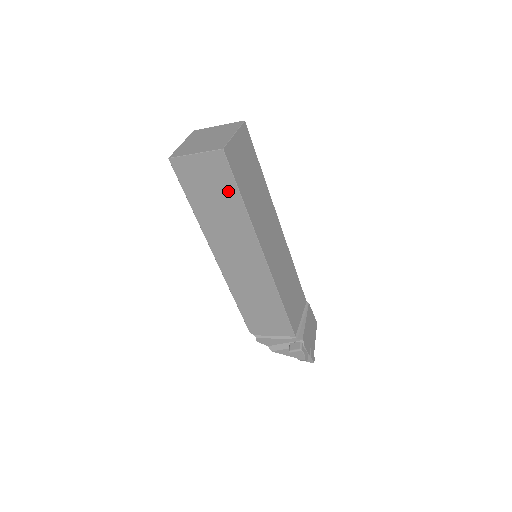
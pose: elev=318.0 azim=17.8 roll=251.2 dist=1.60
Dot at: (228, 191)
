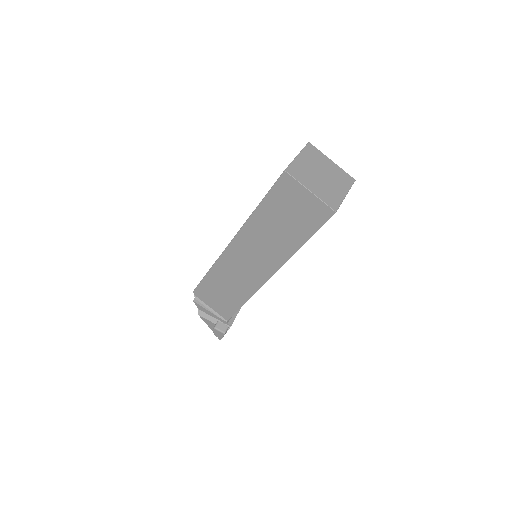
Dot at: (302, 230)
